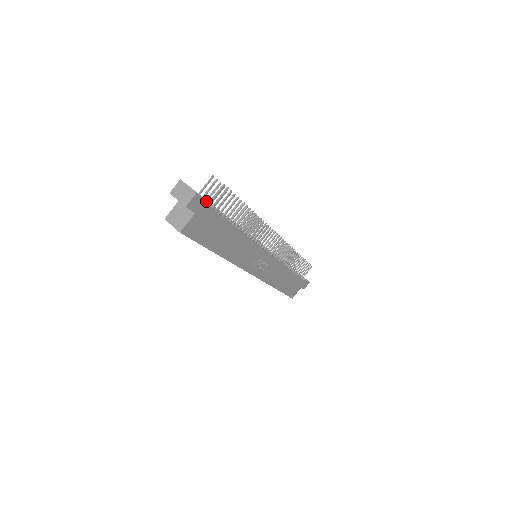
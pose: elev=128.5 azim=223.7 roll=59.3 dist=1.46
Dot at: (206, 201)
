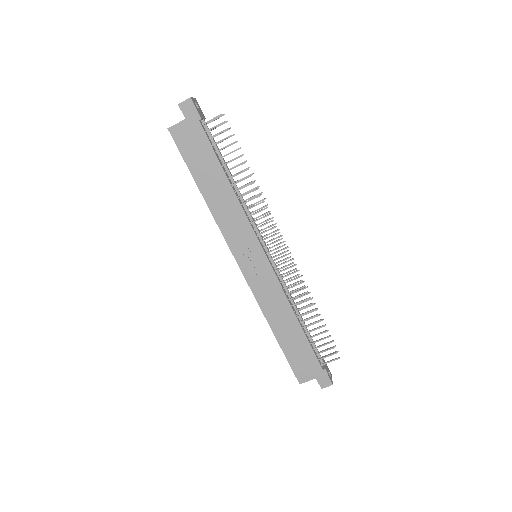
Dot at: (198, 114)
